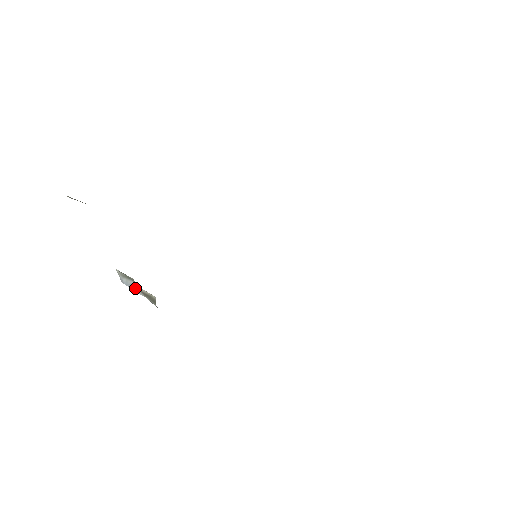
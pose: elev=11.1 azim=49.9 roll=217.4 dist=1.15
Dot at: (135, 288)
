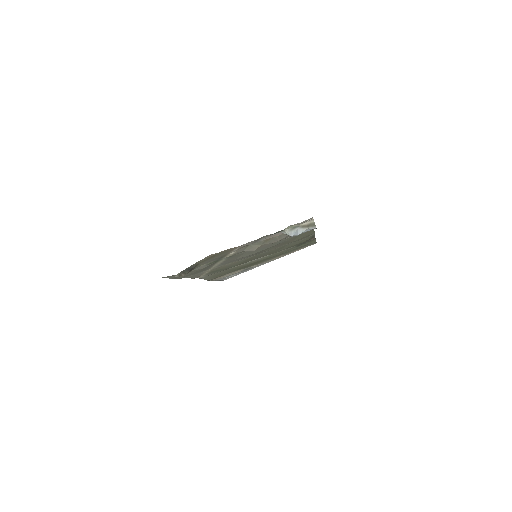
Dot at: (299, 232)
